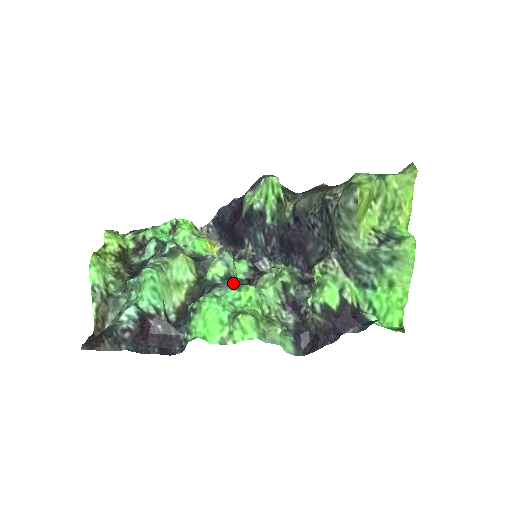
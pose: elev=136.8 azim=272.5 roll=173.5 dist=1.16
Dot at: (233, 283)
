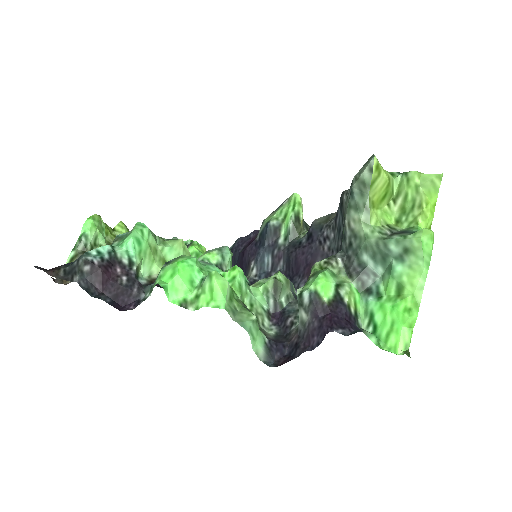
Dot at: occluded
